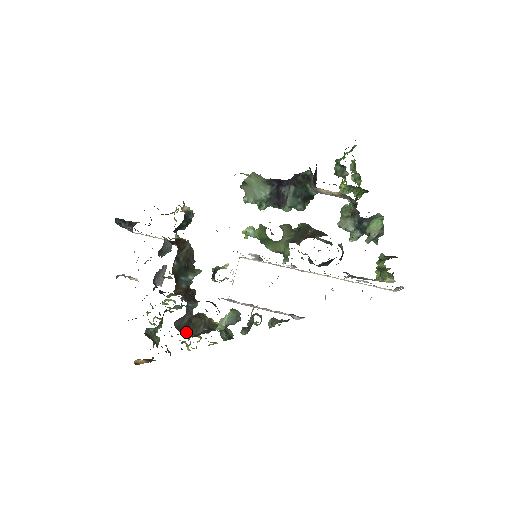
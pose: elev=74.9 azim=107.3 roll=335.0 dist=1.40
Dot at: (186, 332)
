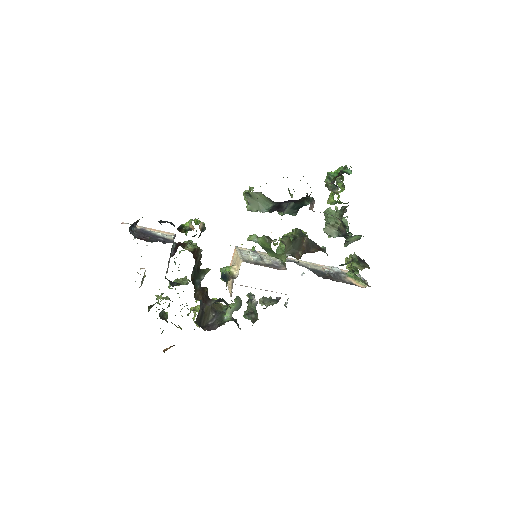
Dot at: (202, 322)
